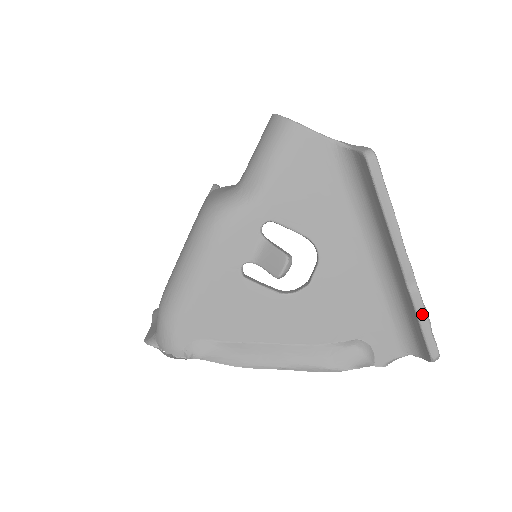
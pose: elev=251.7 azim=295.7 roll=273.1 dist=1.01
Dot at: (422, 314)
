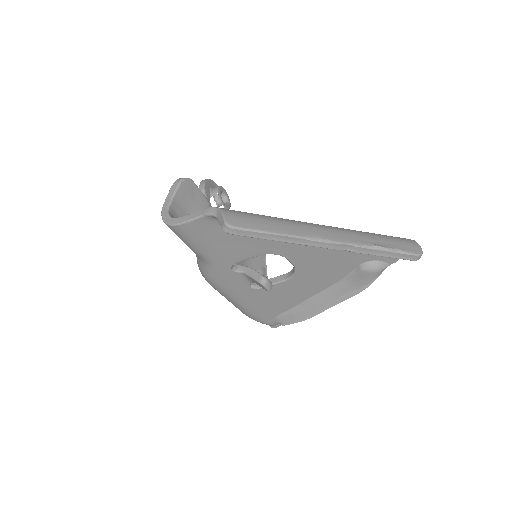
Dot at: (376, 252)
